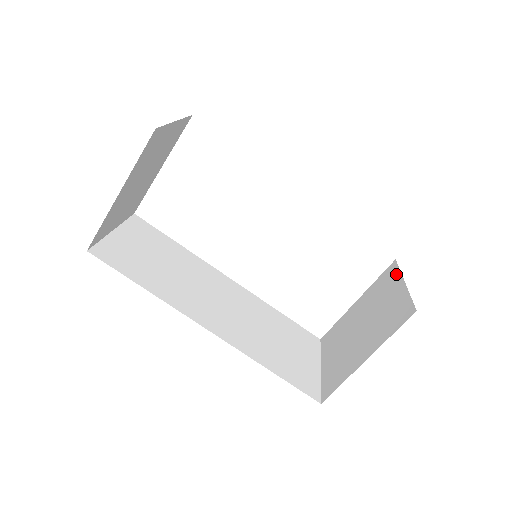
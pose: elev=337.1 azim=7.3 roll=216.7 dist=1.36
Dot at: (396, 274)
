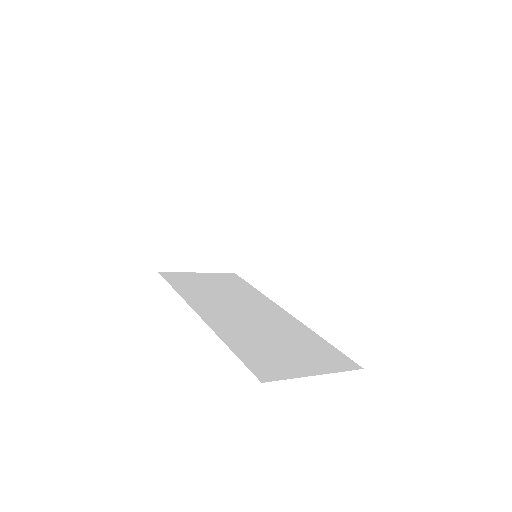
Dot at: occluded
